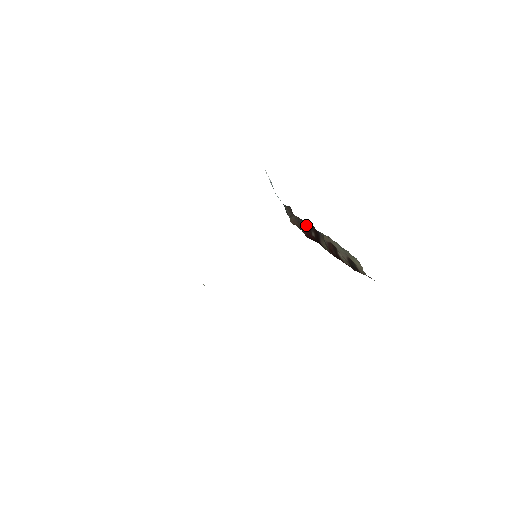
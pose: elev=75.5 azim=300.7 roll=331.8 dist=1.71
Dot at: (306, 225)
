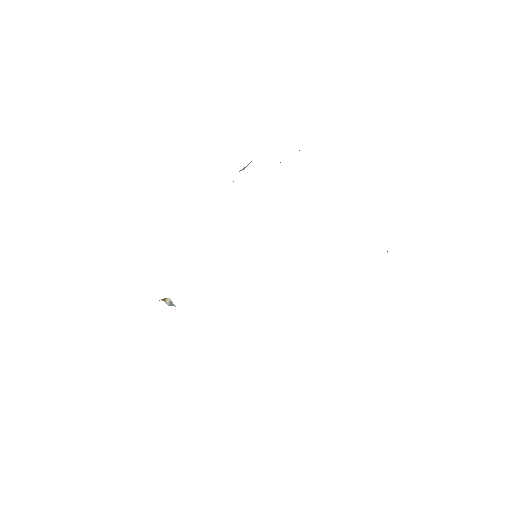
Dot at: occluded
